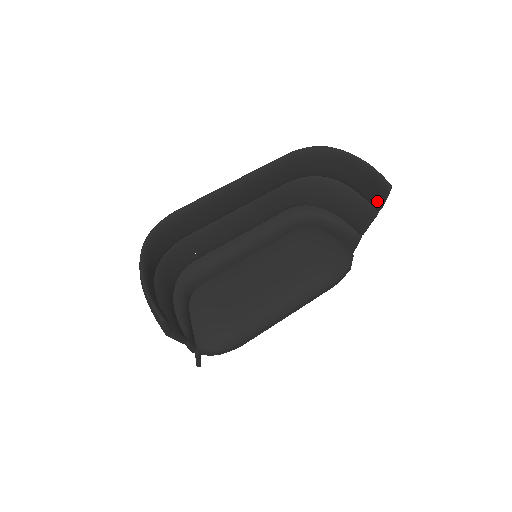
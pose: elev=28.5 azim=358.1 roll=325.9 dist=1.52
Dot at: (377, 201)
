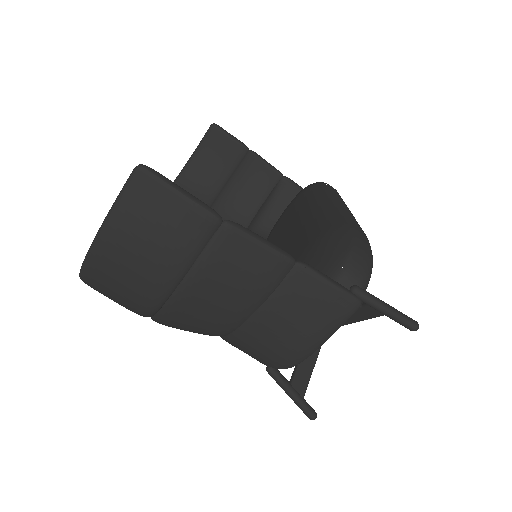
Dot at: (233, 145)
